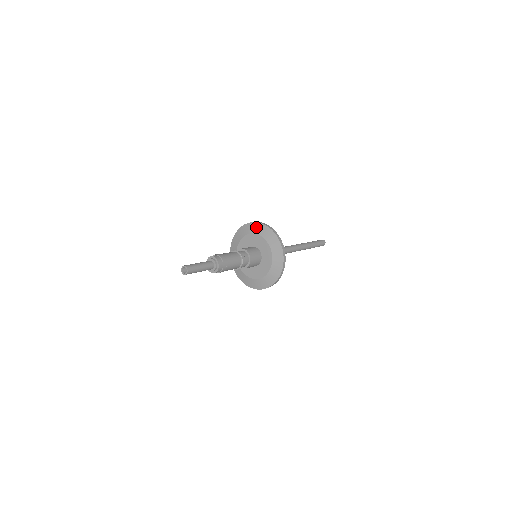
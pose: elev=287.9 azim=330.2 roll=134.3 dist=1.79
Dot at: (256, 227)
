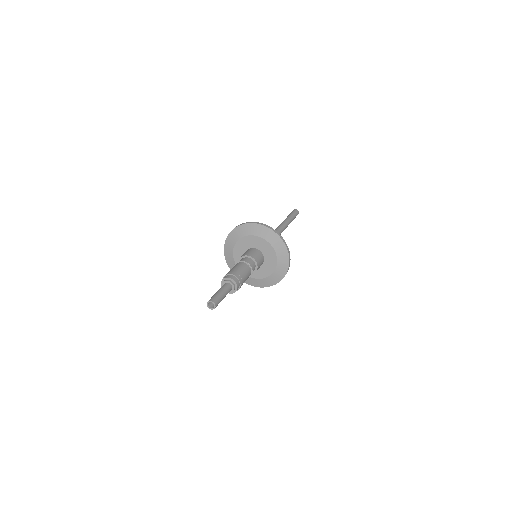
Dot at: (283, 252)
